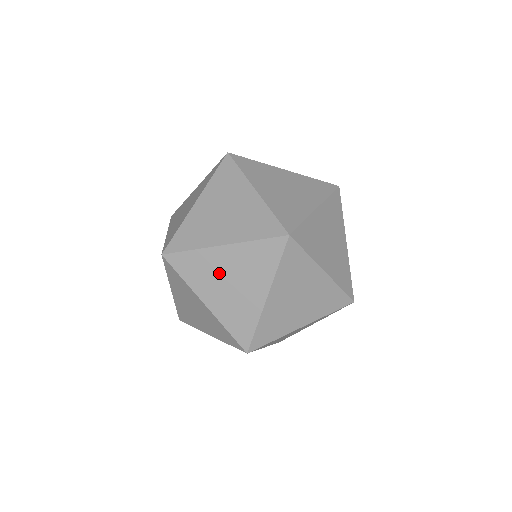
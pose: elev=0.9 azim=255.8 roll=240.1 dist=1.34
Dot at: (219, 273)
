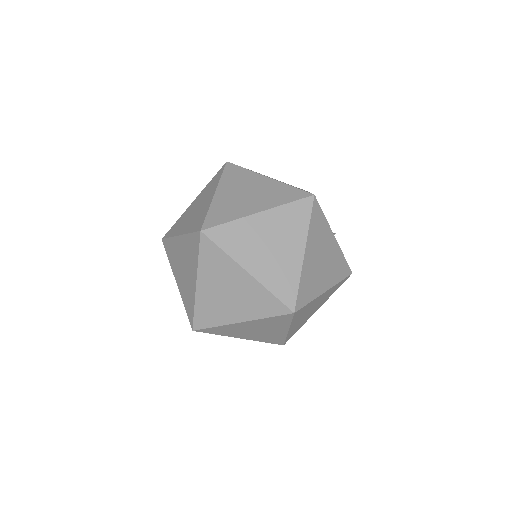
Dot at: (190, 213)
